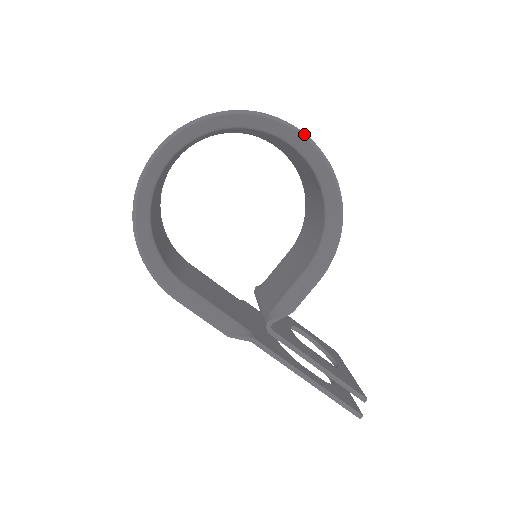
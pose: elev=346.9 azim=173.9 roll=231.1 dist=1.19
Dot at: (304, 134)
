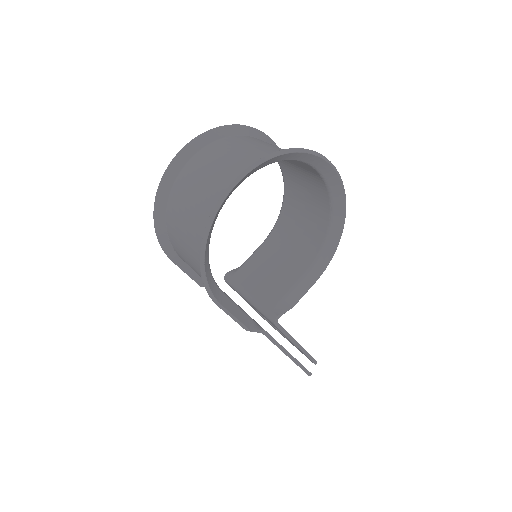
Dot at: (338, 173)
